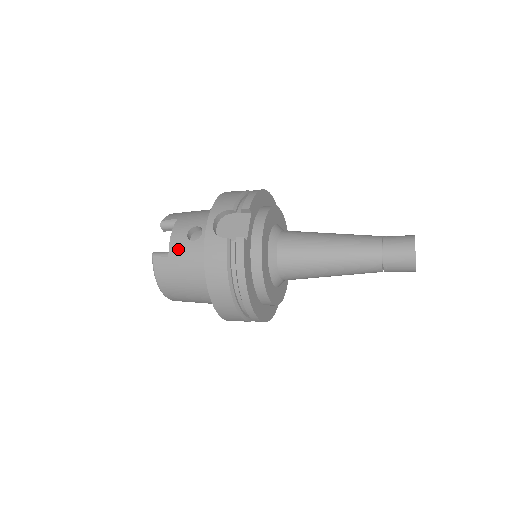
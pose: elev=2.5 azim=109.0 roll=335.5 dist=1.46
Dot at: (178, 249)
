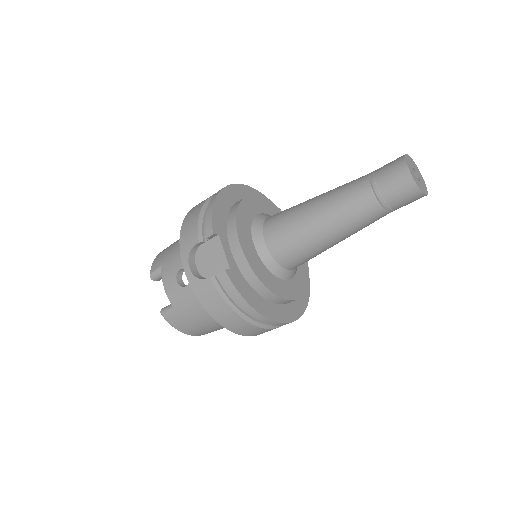
Dot at: (178, 300)
